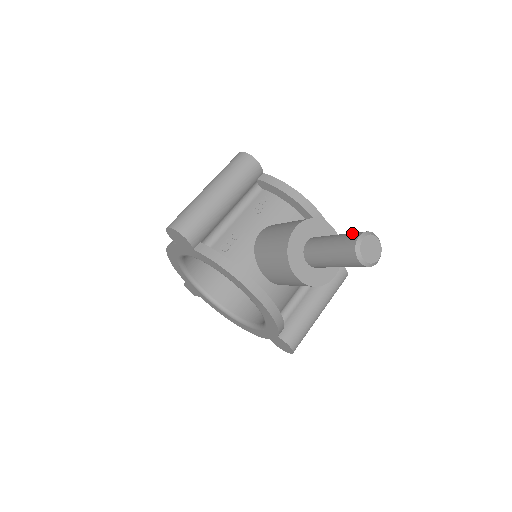
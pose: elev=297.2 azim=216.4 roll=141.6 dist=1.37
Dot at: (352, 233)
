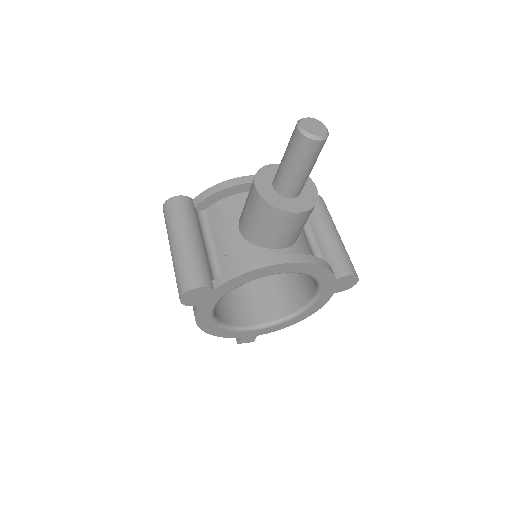
Dot at: (291, 136)
